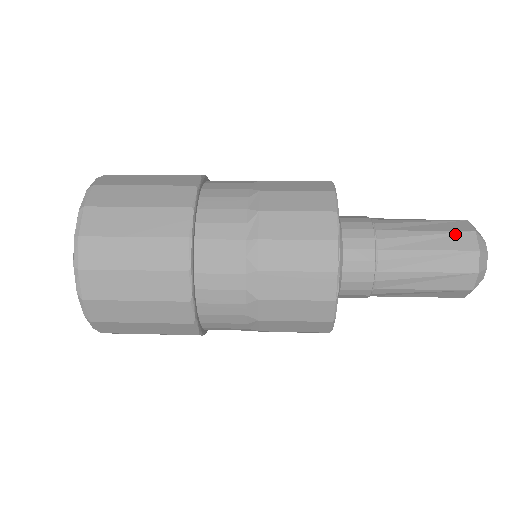
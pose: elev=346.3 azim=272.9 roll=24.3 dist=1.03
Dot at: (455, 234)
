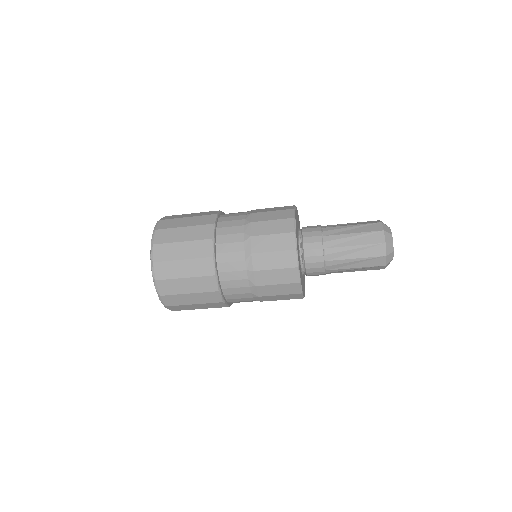
Dot at: (368, 222)
